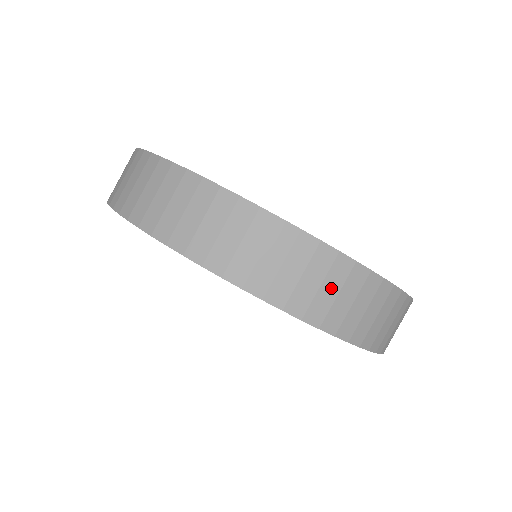
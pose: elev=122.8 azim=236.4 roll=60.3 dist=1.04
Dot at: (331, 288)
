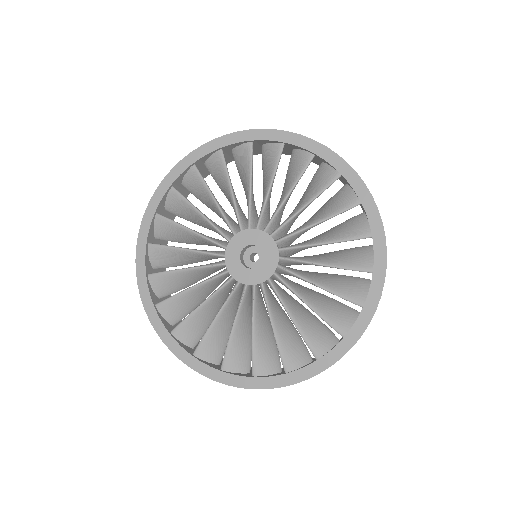
Dot at: occluded
